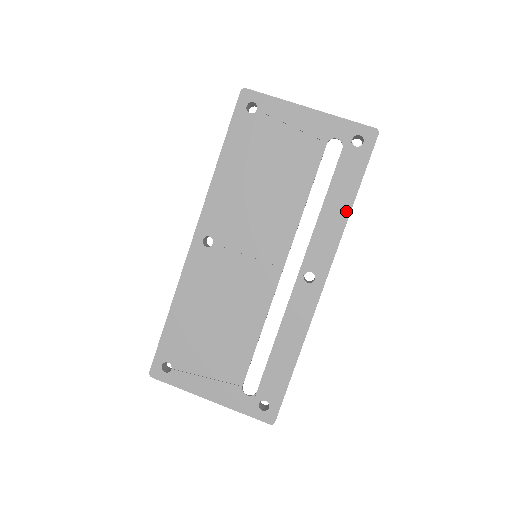
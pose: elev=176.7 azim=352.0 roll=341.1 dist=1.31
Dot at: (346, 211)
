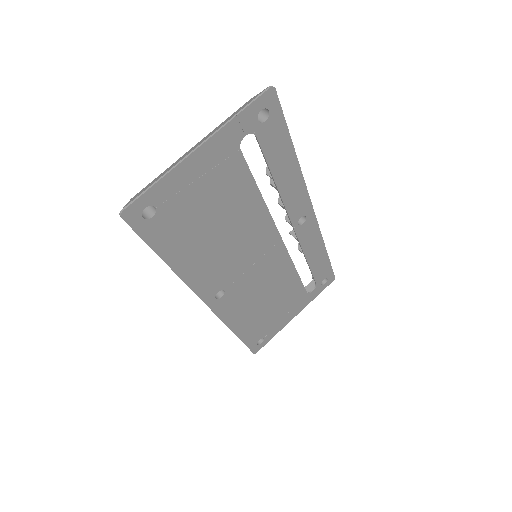
Dot at: (295, 165)
